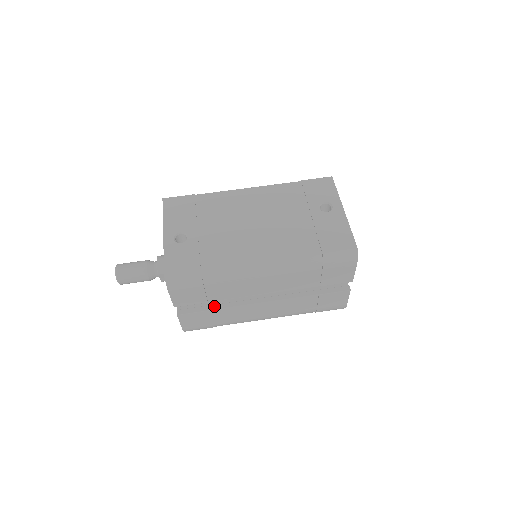
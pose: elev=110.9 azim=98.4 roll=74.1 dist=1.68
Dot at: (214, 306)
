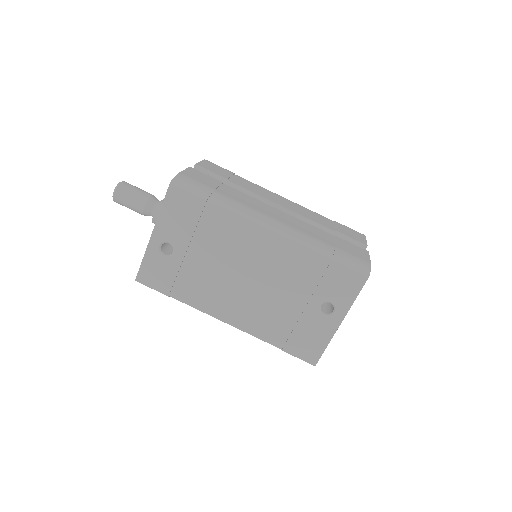
Dot at: occluded
